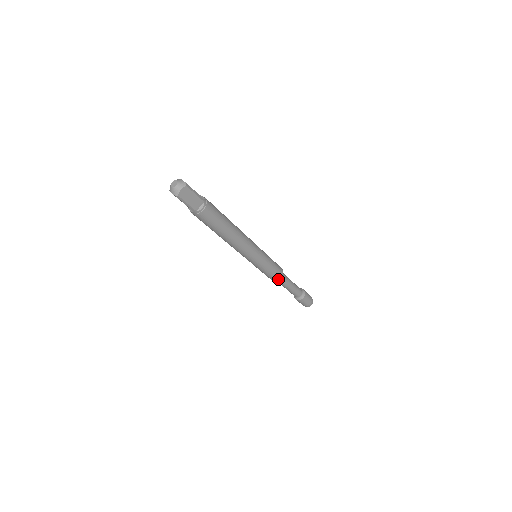
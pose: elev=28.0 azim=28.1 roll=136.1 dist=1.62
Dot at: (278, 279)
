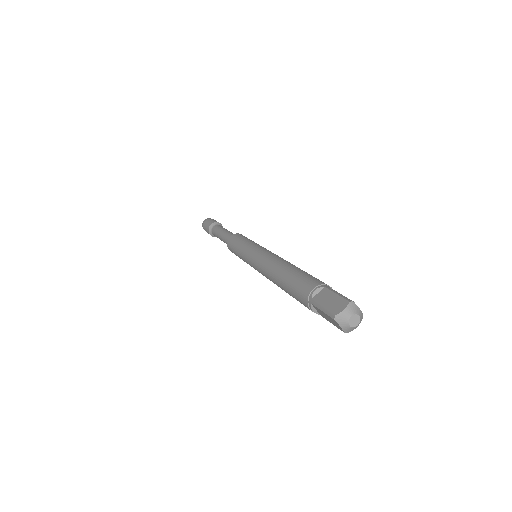
Dot at: occluded
